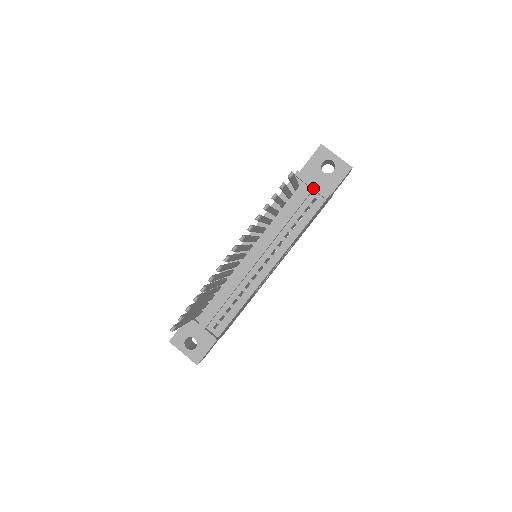
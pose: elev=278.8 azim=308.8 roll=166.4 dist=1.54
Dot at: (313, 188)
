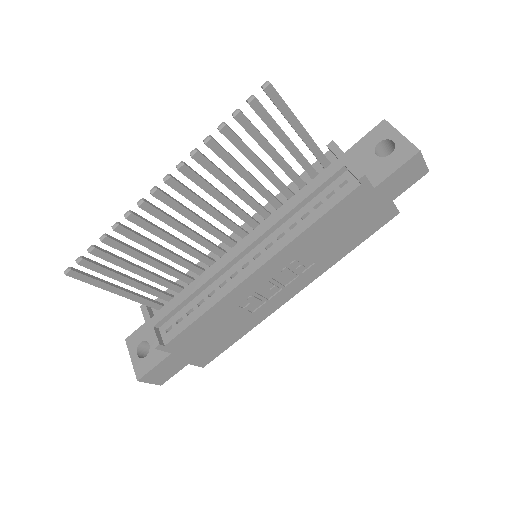
Dot at: (345, 164)
